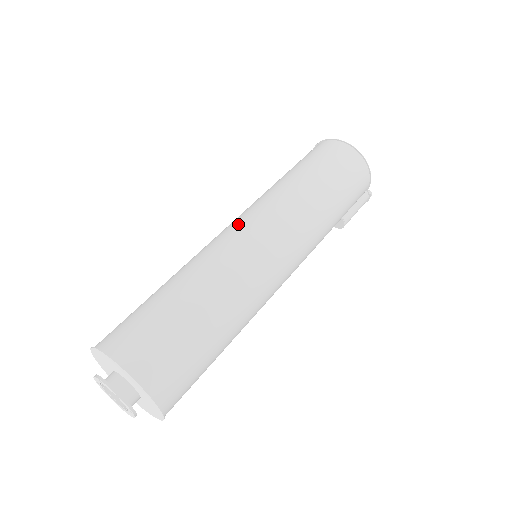
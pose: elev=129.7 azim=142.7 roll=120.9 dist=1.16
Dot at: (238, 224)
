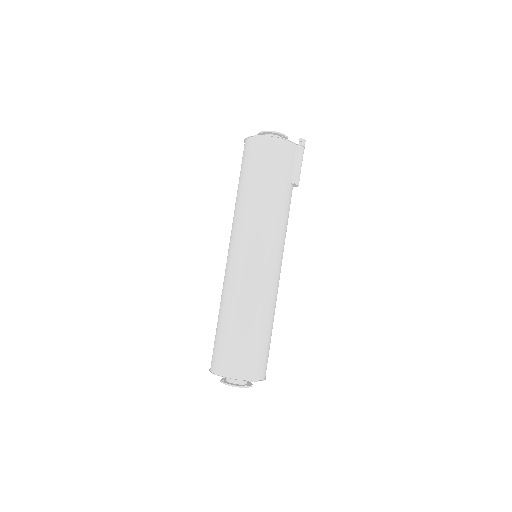
Dot at: (228, 253)
